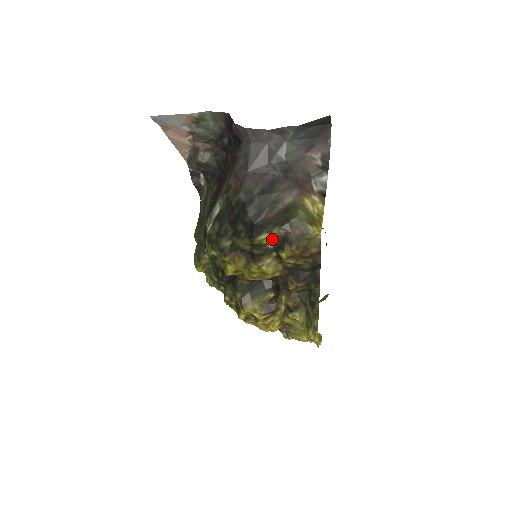
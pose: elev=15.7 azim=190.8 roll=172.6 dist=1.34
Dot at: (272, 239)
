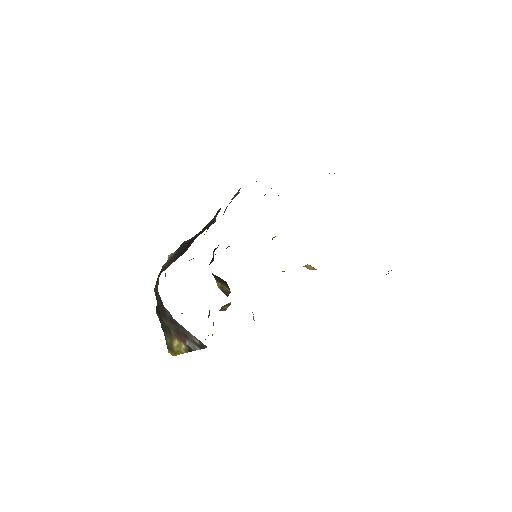
Dot at: occluded
